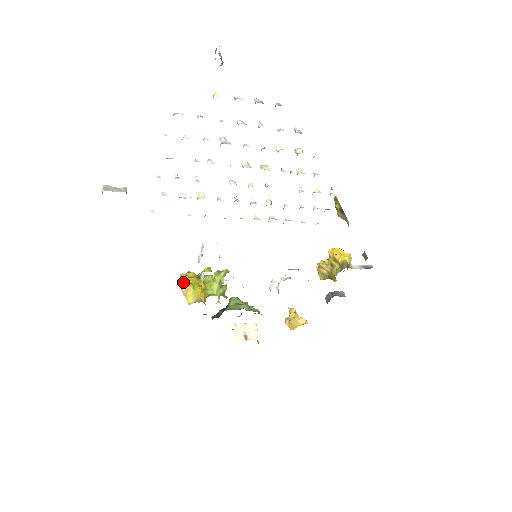
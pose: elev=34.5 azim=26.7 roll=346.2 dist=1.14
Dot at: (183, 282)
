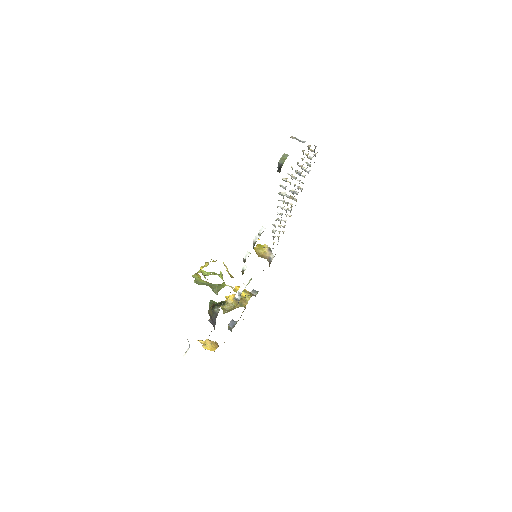
Dot at: occluded
